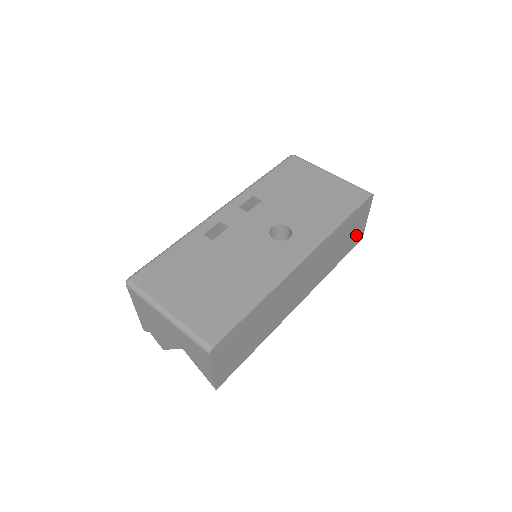
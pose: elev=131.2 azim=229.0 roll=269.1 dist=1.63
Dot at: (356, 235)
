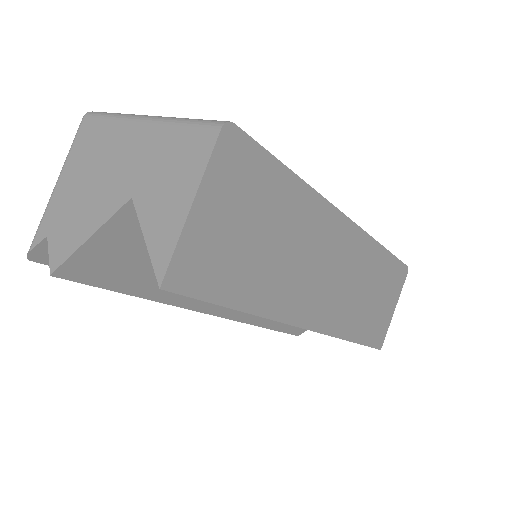
Dot at: (381, 322)
